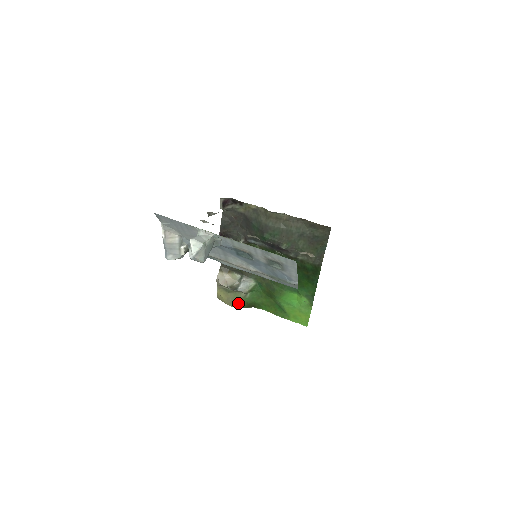
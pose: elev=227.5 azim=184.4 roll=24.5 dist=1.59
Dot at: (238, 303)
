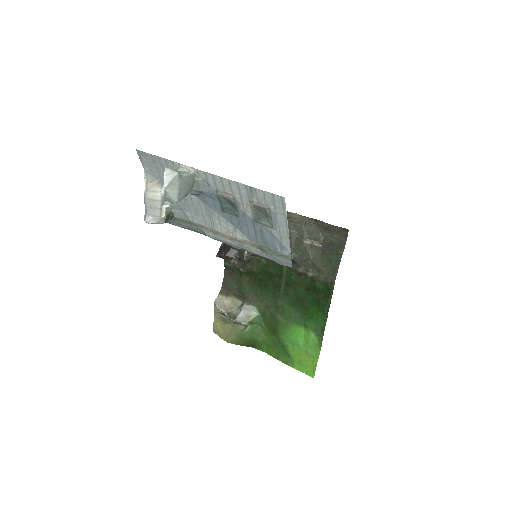
Dot at: (235, 338)
